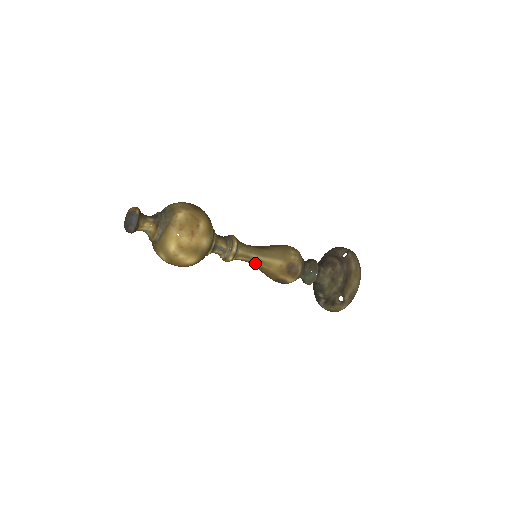
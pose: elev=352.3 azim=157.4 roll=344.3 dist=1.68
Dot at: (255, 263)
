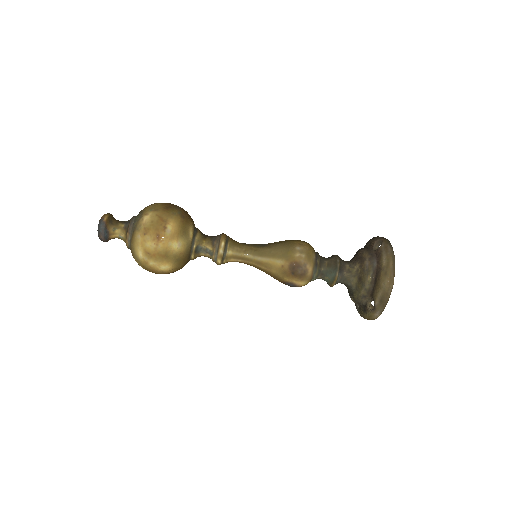
Dot at: (253, 265)
